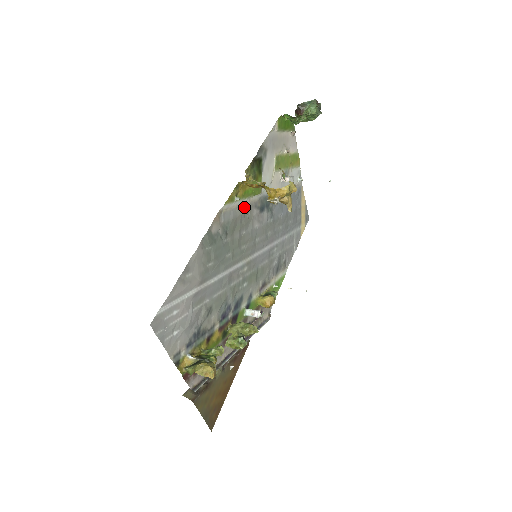
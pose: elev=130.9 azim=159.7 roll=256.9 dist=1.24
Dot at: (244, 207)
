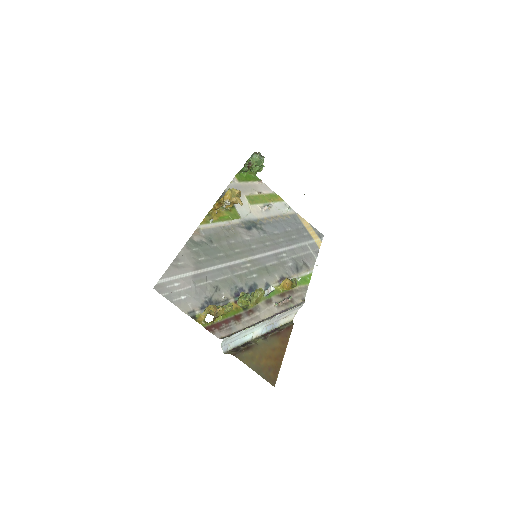
Dot at: (225, 227)
